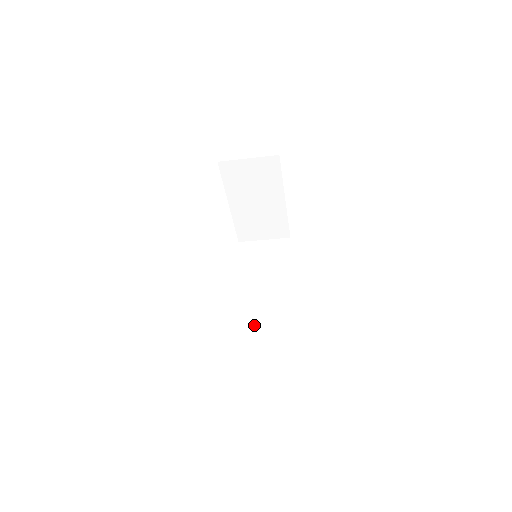
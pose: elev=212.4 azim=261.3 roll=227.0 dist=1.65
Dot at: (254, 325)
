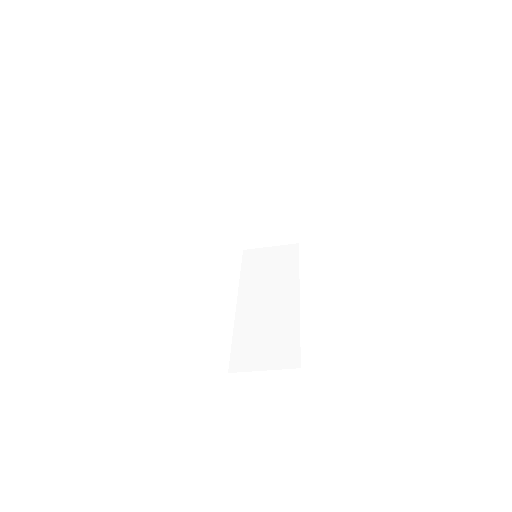
Dot at: (256, 334)
